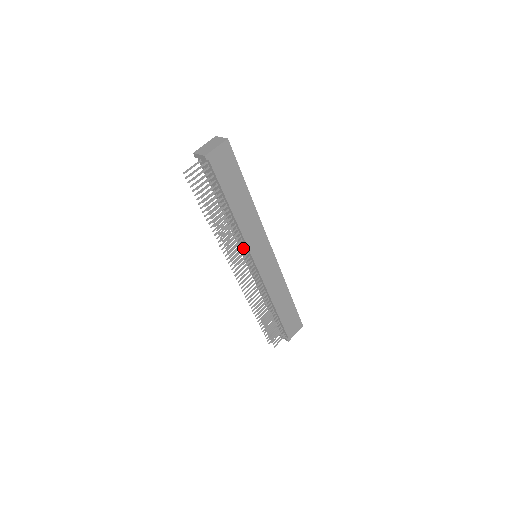
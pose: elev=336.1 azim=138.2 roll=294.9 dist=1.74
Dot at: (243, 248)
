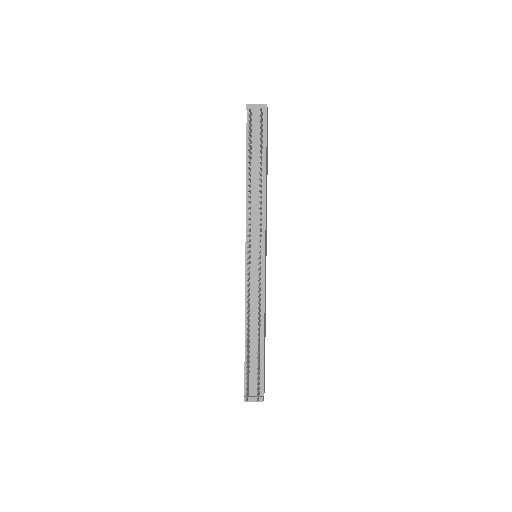
Dot at: (261, 229)
